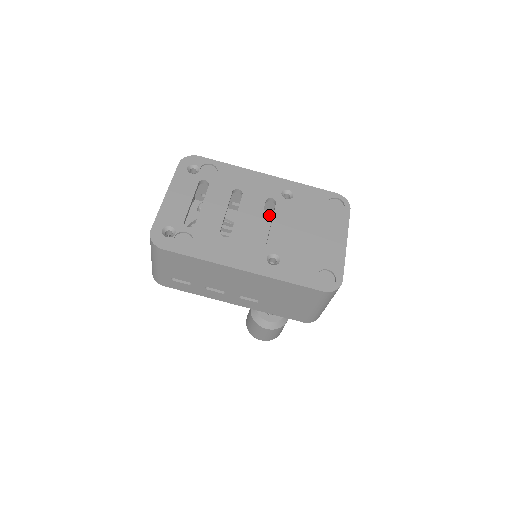
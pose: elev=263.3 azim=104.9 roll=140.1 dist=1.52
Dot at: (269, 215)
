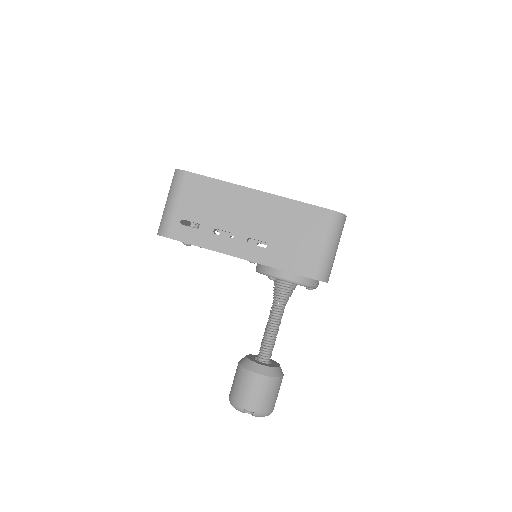
Dot at: occluded
